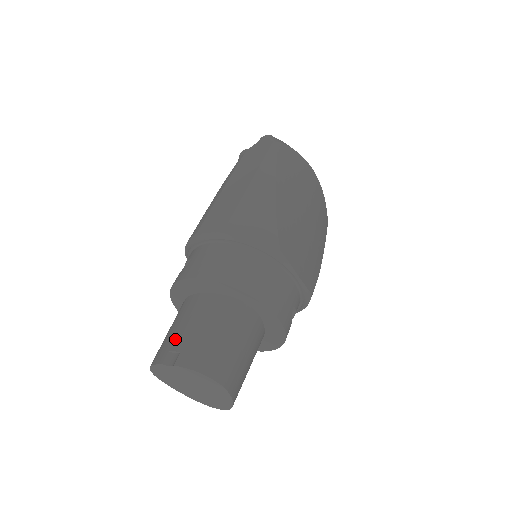
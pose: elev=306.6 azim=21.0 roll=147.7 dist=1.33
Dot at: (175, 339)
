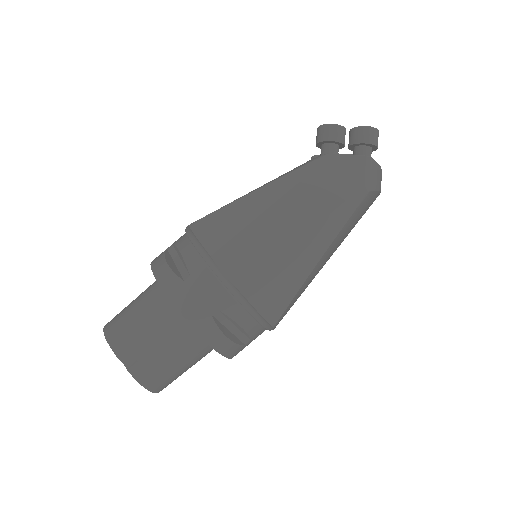
Dot at: (138, 341)
